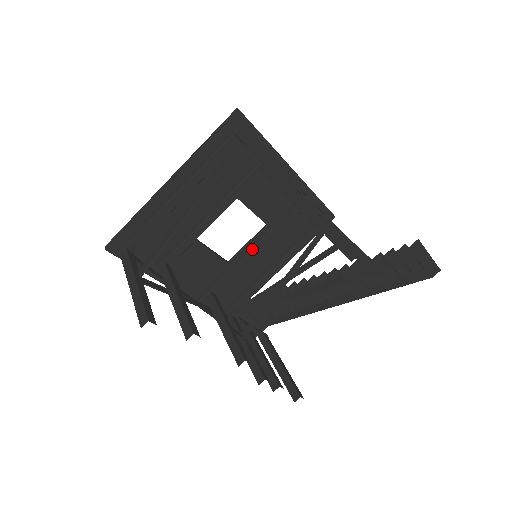
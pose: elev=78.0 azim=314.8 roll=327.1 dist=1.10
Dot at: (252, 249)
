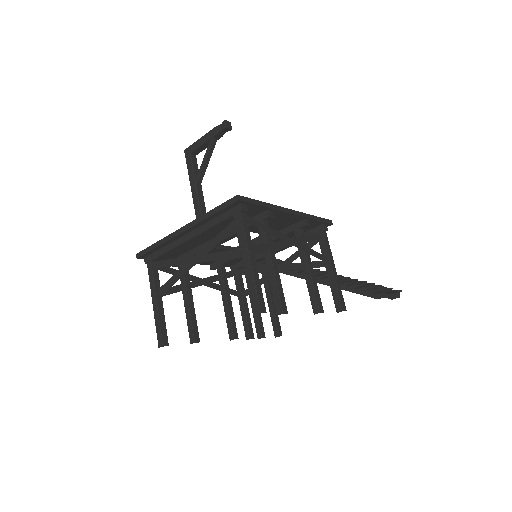
Dot at: occluded
